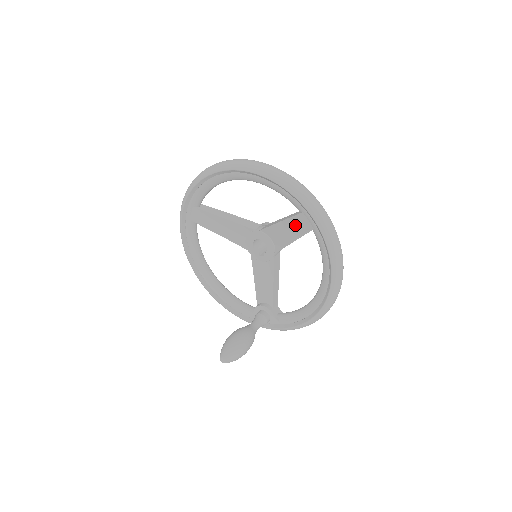
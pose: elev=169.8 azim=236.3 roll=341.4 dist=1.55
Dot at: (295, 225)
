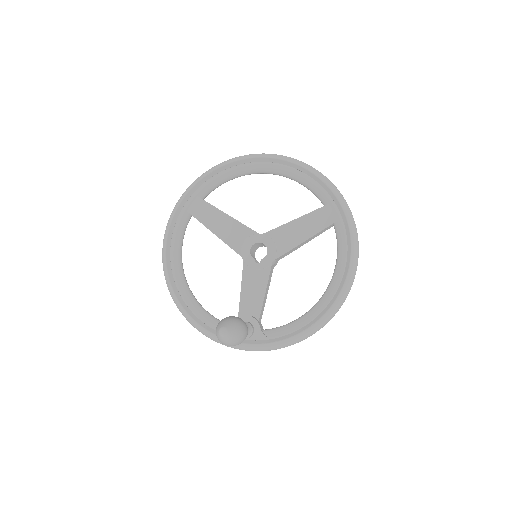
Dot at: (314, 220)
